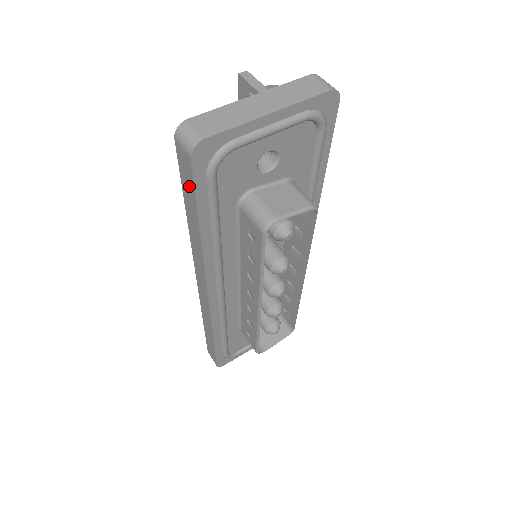
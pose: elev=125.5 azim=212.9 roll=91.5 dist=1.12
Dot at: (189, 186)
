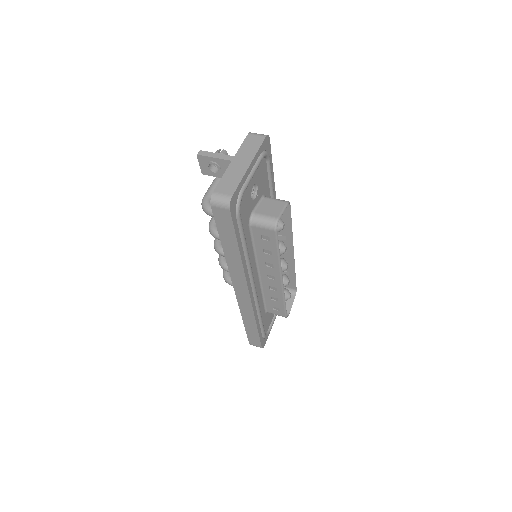
Dot at: (227, 228)
